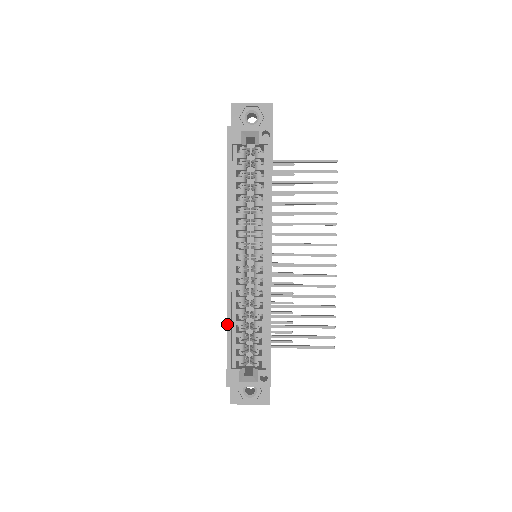
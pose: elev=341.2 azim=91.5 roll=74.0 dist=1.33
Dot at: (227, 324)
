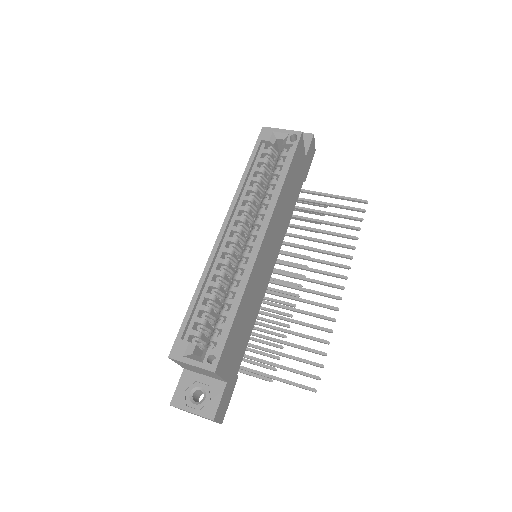
Dot at: (196, 291)
